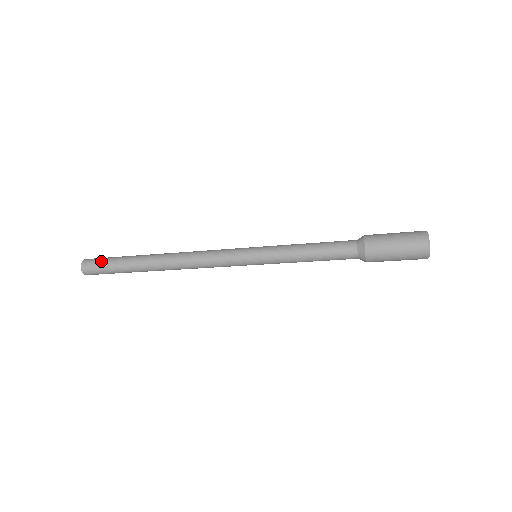
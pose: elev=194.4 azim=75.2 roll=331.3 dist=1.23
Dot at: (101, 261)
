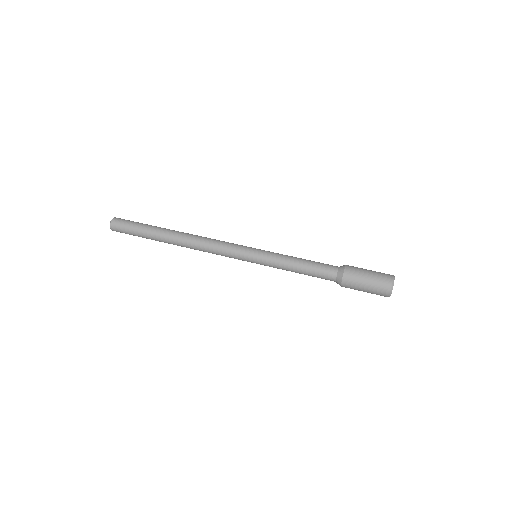
Dot at: (127, 230)
